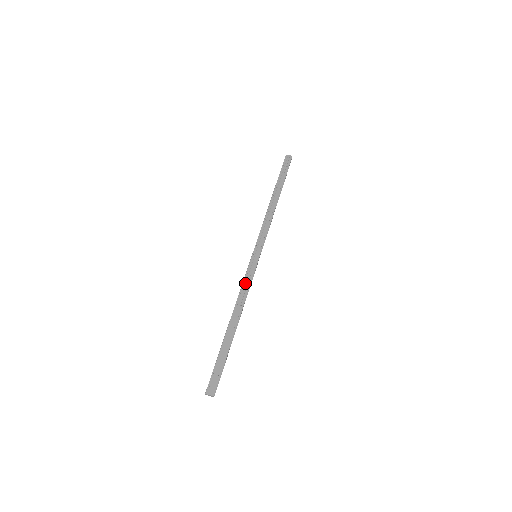
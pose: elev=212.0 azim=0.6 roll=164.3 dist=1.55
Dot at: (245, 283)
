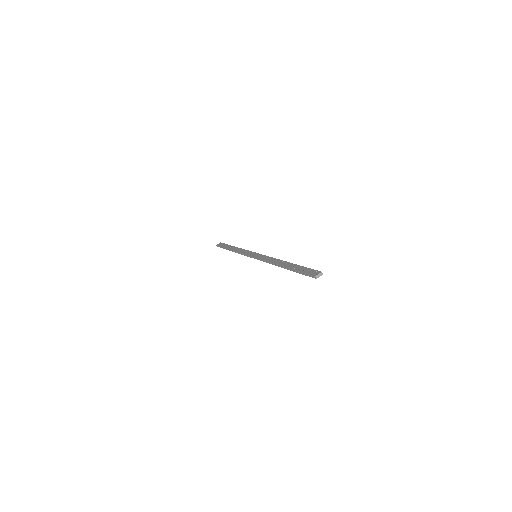
Dot at: (266, 259)
